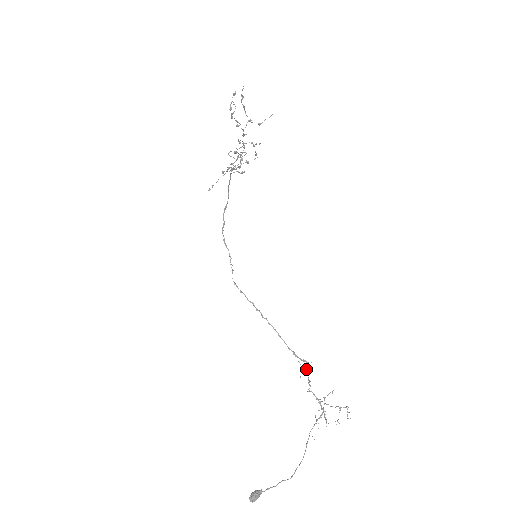
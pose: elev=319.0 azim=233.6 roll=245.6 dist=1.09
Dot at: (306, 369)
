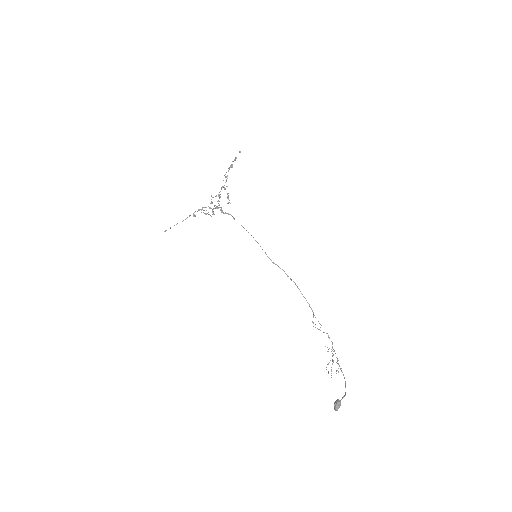
Dot at: (315, 327)
